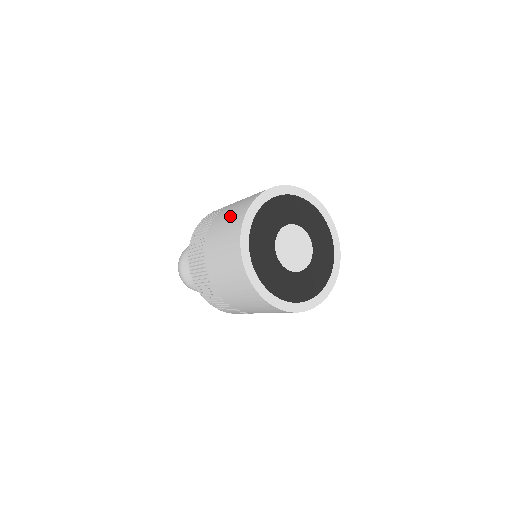
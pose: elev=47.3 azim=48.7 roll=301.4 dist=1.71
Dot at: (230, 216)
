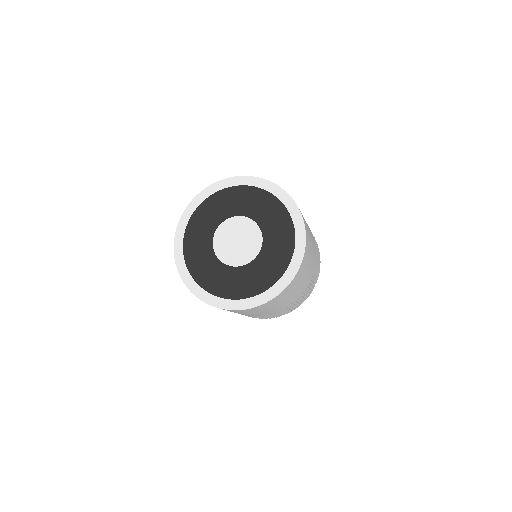
Dot at: occluded
